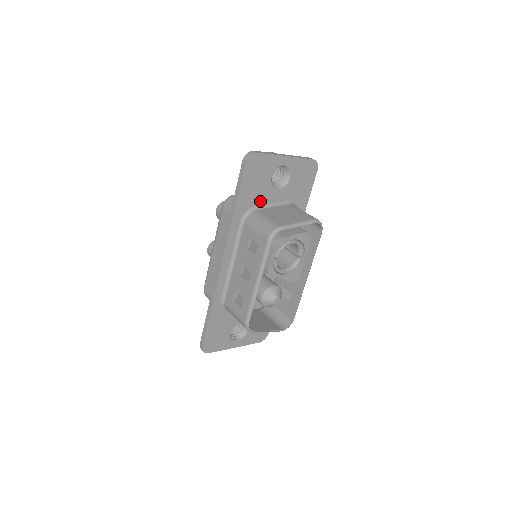
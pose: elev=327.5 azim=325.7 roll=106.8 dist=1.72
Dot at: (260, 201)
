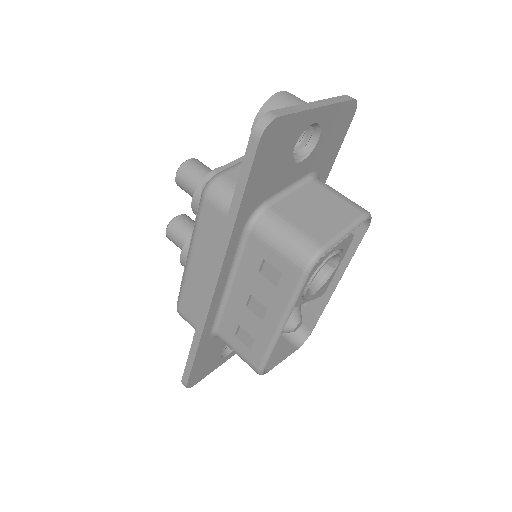
Dot at: (273, 190)
